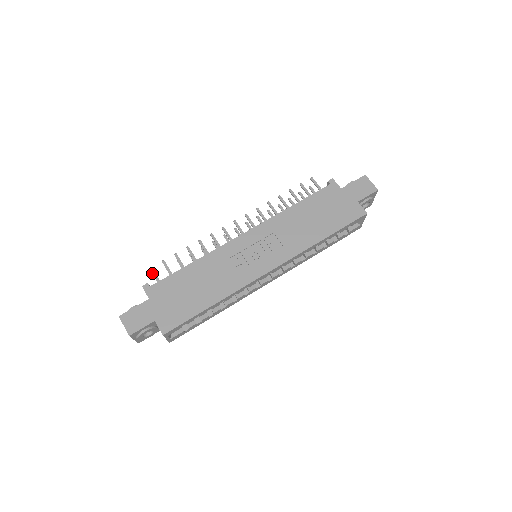
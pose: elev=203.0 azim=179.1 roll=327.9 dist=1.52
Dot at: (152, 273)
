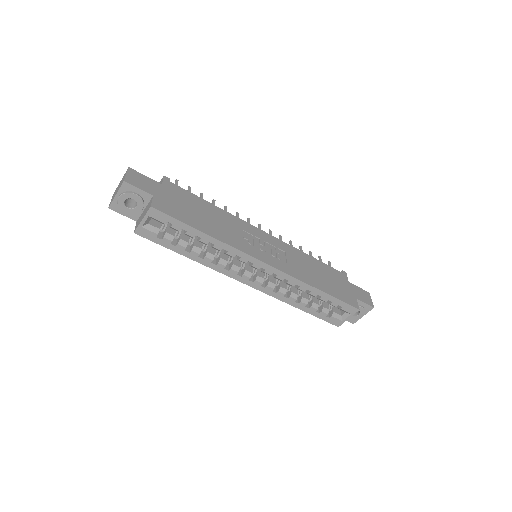
Dot at: (175, 182)
